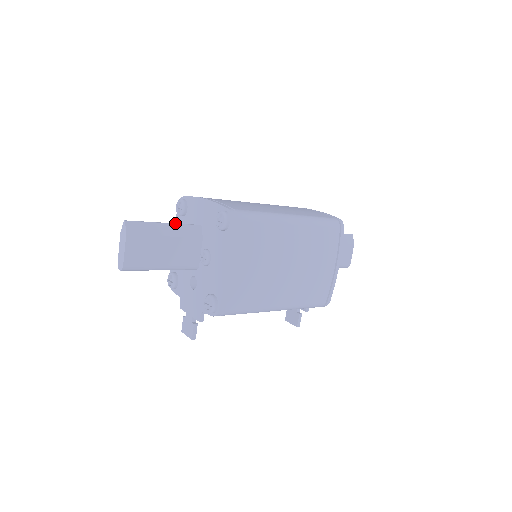
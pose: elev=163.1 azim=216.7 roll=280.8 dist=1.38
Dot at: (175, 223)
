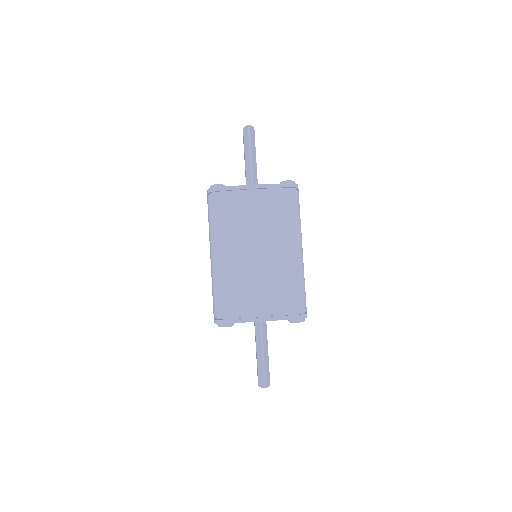
Dot at: (262, 345)
